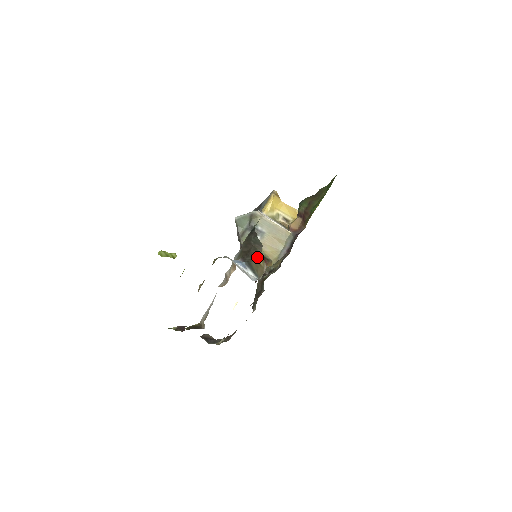
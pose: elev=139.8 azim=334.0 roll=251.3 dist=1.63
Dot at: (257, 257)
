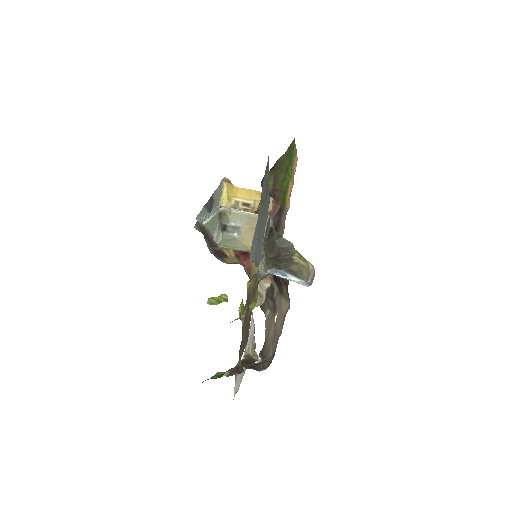
Dot at: (294, 259)
